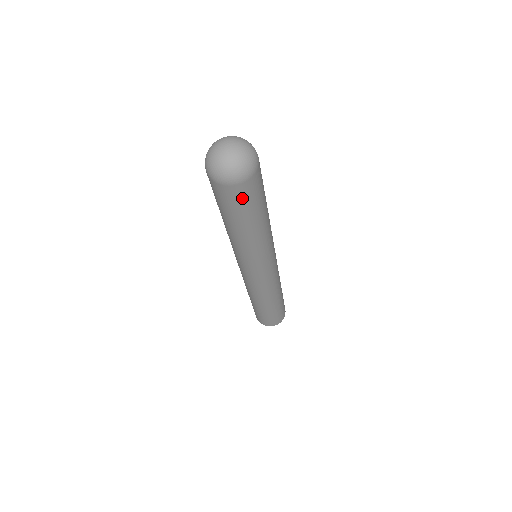
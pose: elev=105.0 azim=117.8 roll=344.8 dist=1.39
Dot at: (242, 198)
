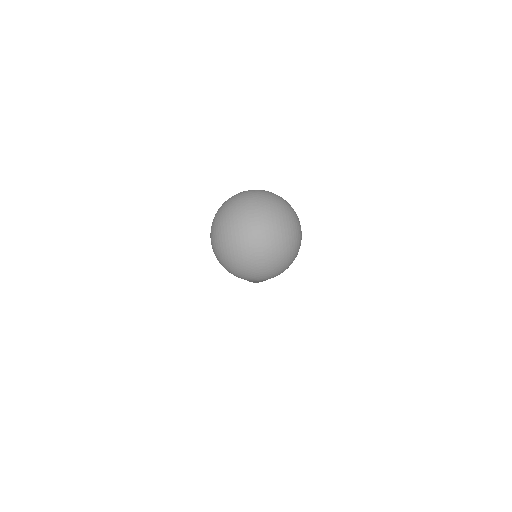
Dot at: occluded
